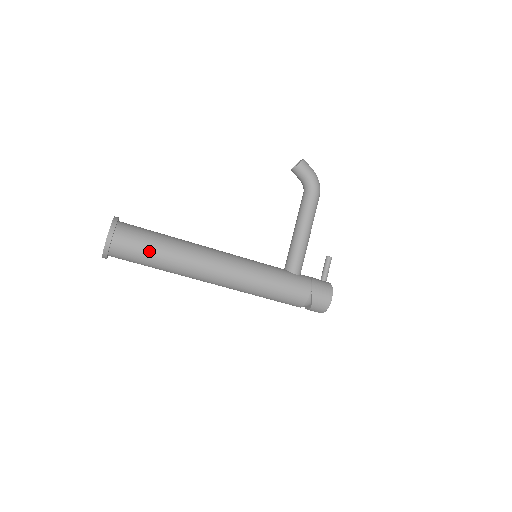
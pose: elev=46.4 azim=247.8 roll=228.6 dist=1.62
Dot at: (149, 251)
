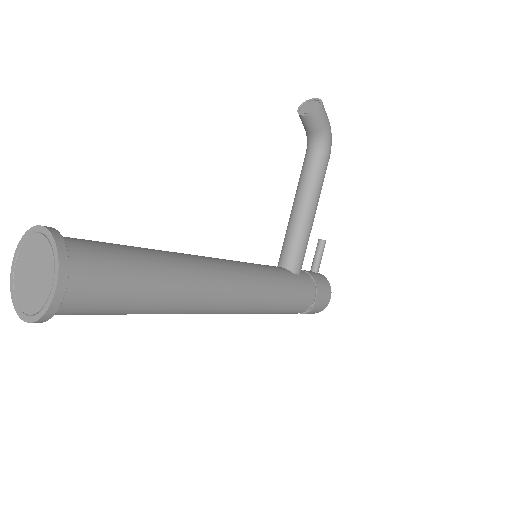
Dot at: (131, 296)
